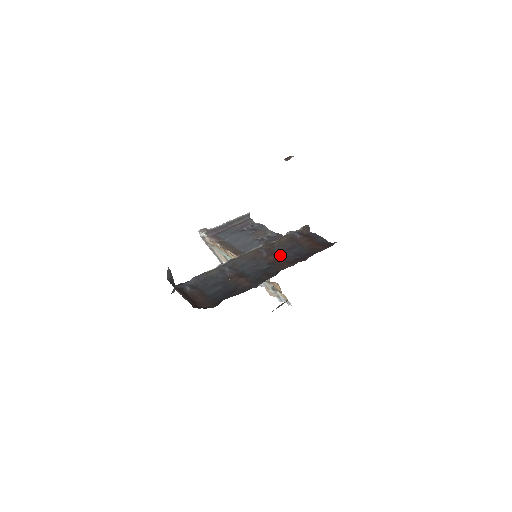
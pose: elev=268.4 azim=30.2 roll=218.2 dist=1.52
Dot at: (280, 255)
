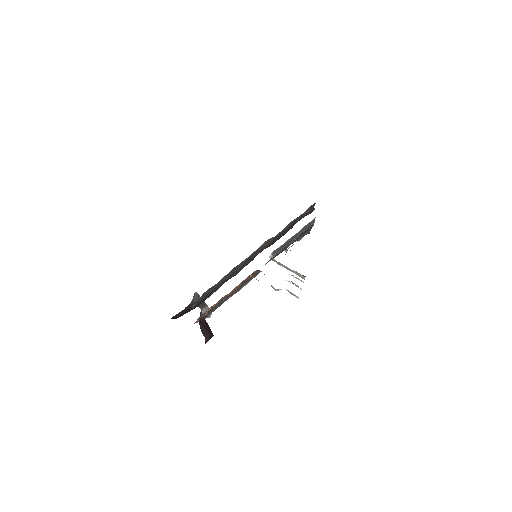
Dot at: (269, 246)
